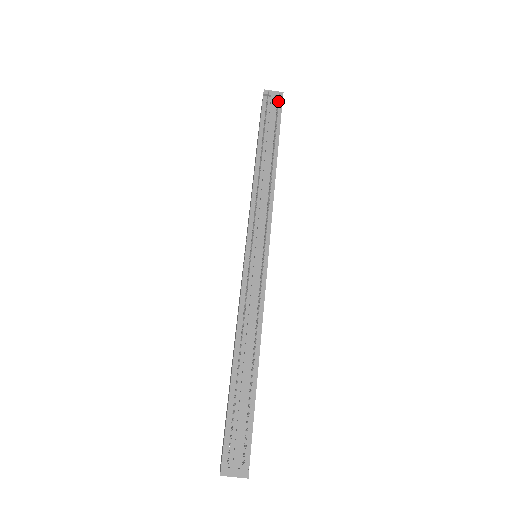
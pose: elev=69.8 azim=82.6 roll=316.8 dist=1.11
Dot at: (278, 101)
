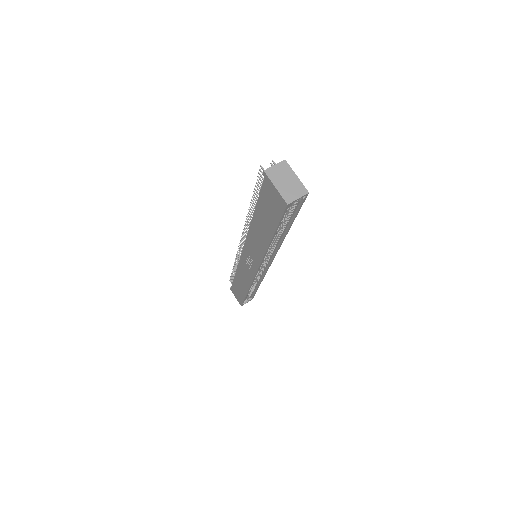
Dot at: occluded
